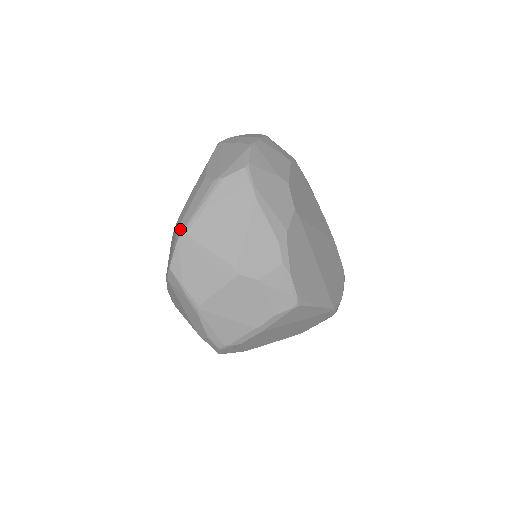
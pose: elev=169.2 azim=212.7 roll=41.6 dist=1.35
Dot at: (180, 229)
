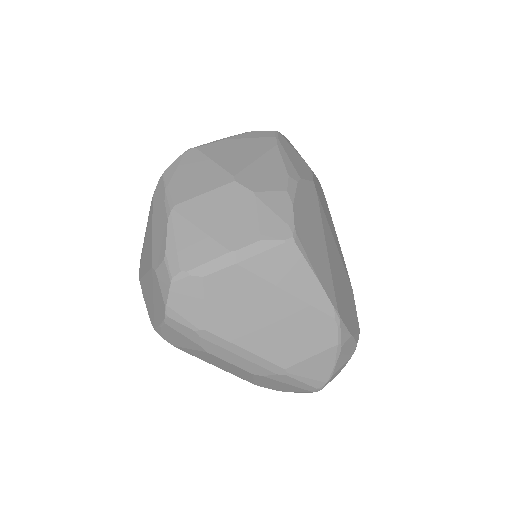
Dot at: occluded
